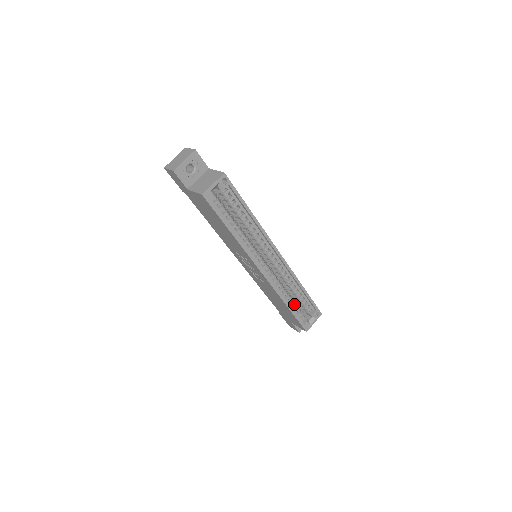
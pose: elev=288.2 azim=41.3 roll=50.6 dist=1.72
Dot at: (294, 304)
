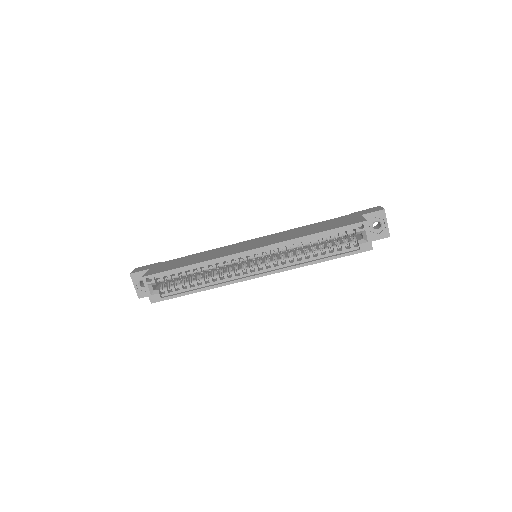
Dot at: occluded
